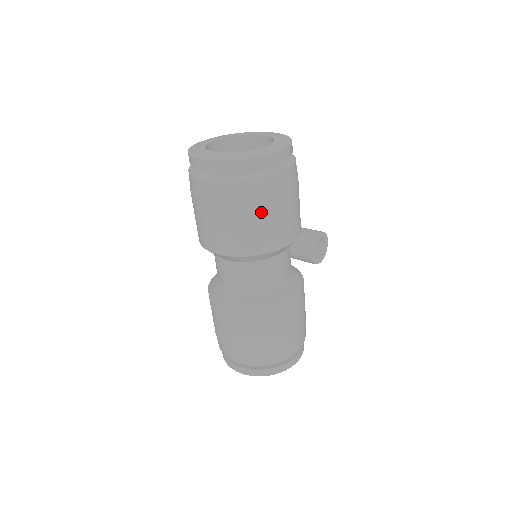
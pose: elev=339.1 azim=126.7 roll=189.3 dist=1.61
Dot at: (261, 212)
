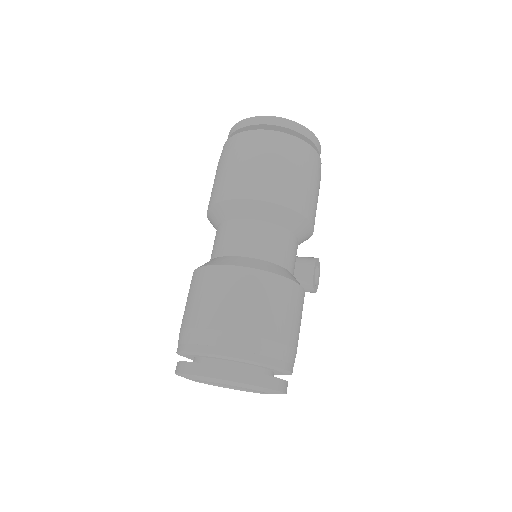
Dot at: (302, 170)
